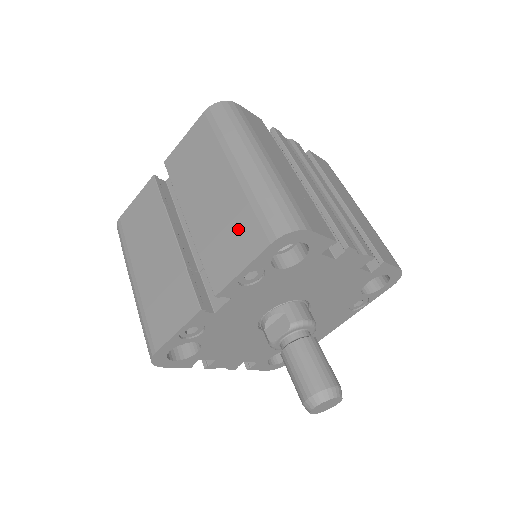
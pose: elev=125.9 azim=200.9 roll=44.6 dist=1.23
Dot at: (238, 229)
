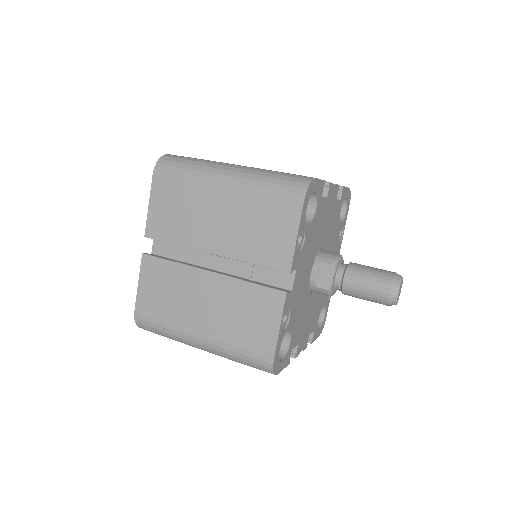
Dot at: (267, 217)
